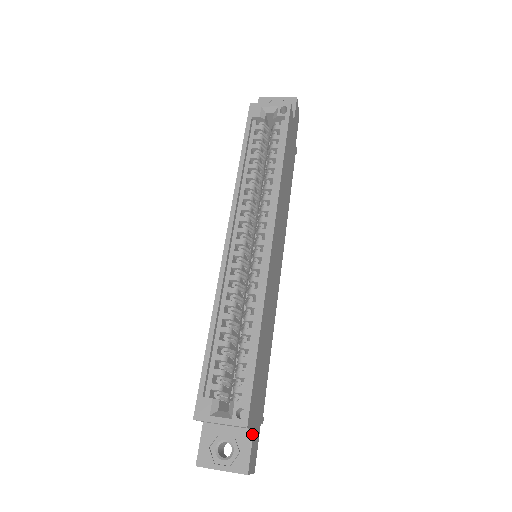
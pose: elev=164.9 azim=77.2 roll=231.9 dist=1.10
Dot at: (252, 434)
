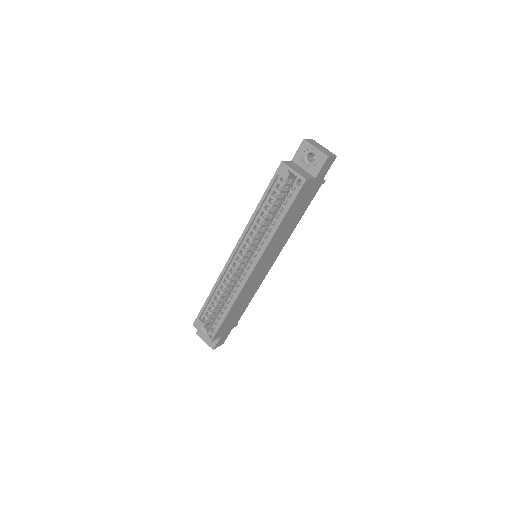
Dot at: (220, 338)
